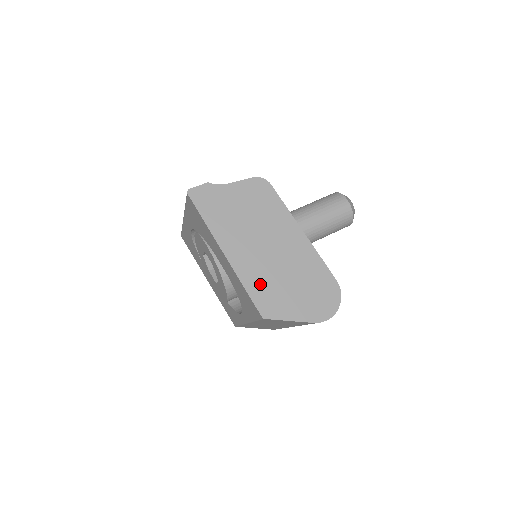
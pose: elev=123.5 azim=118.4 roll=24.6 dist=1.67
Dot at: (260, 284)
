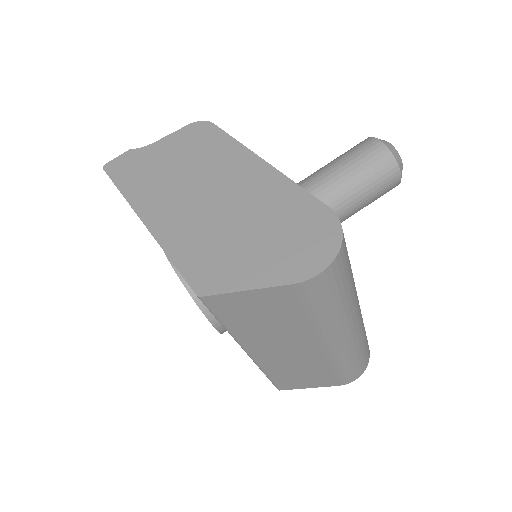
Dot at: (194, 247)
